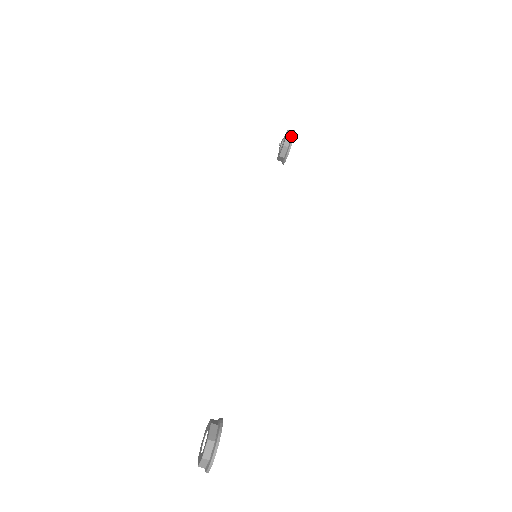
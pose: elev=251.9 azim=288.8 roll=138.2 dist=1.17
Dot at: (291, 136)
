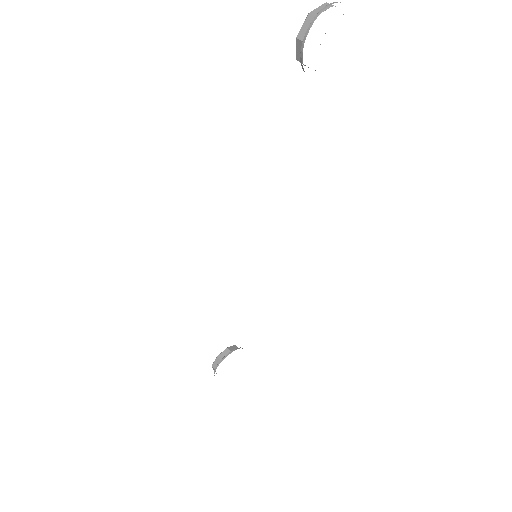
Dot at: occluded
